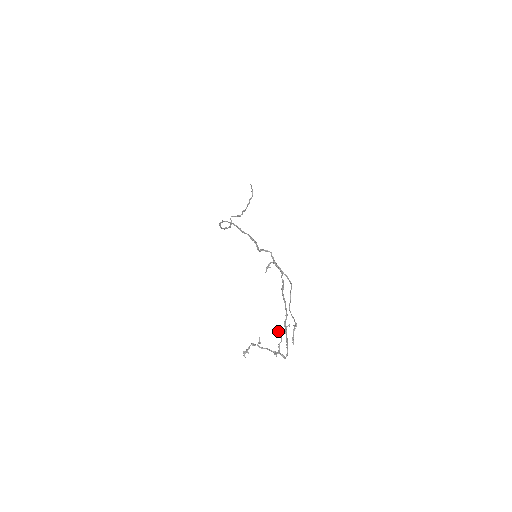
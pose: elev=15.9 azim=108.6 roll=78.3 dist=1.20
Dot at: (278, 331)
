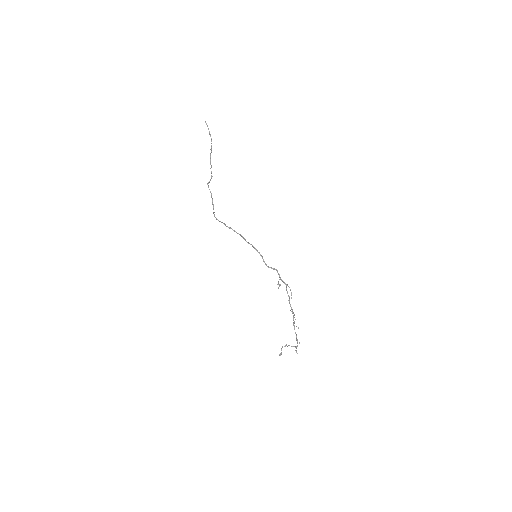
Dot at: occluded
